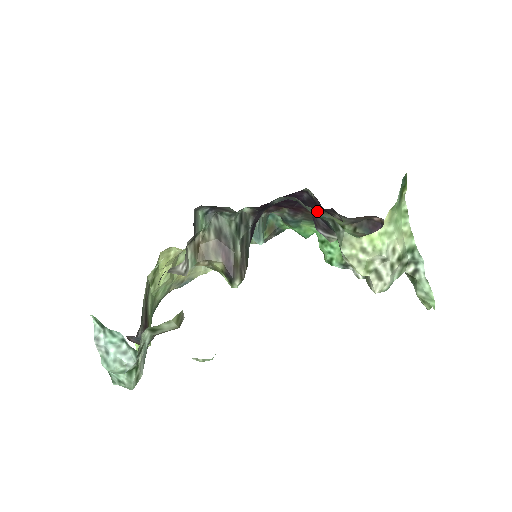
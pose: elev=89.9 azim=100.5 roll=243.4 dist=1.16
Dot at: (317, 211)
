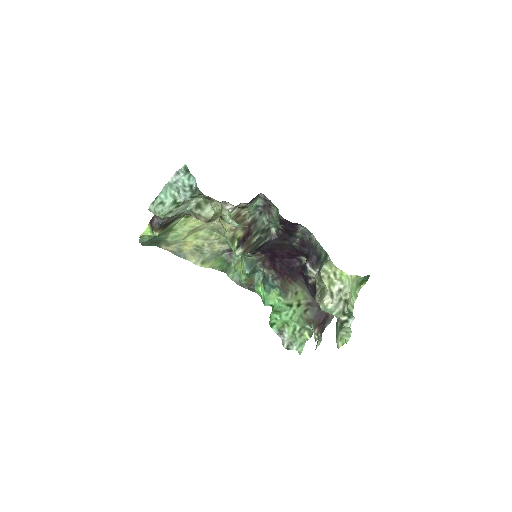
Dot at: (294, 281)
